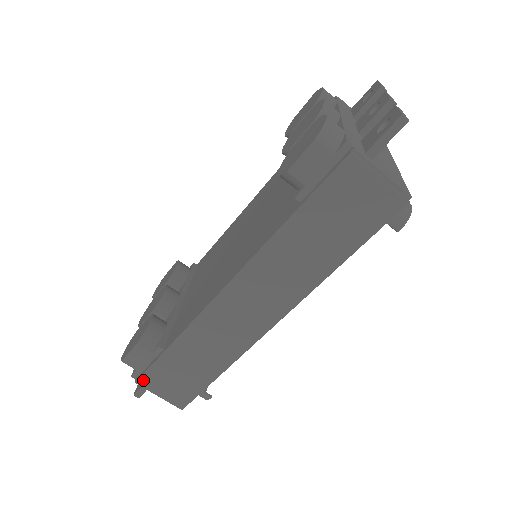
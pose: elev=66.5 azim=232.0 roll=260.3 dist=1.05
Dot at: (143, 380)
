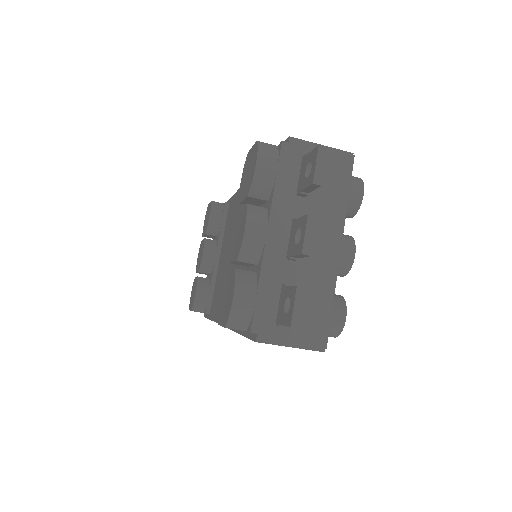
Dot at: occluded
